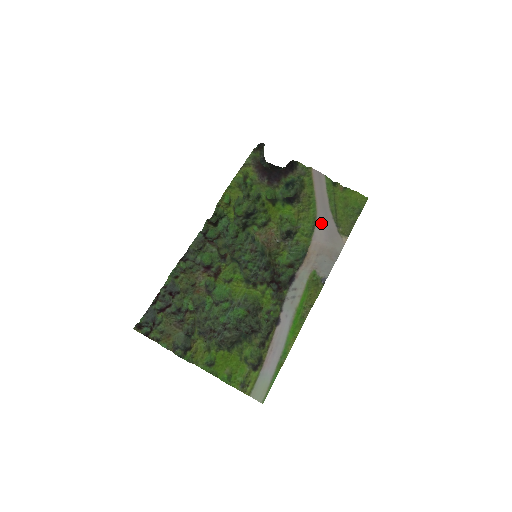
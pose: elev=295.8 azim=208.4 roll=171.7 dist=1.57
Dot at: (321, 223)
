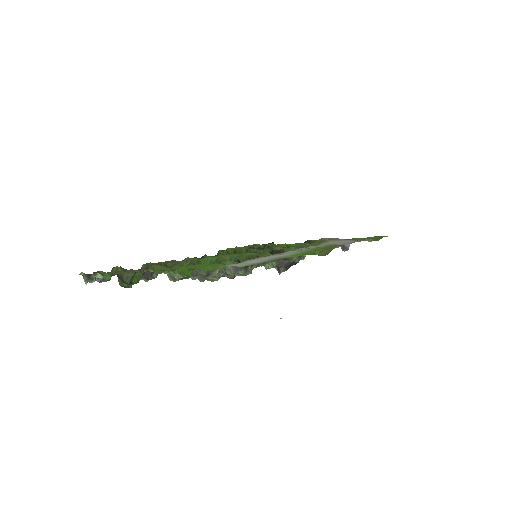
Dot at: occluded
